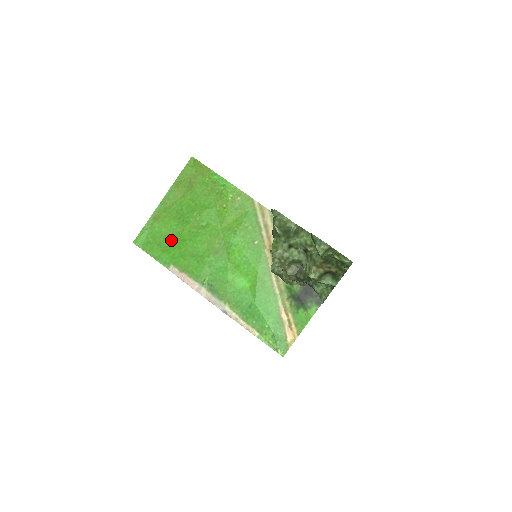
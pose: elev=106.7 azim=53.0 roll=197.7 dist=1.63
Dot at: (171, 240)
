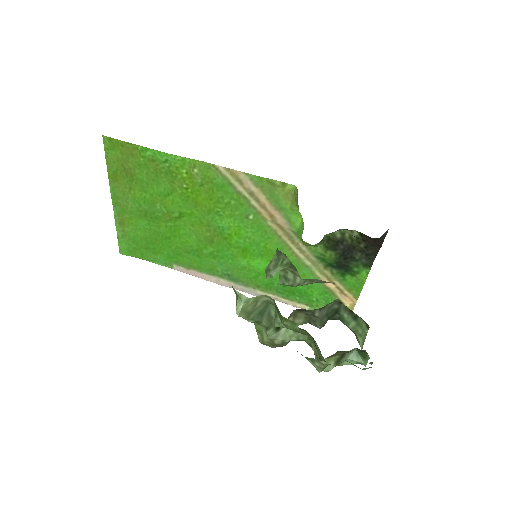
Dot at: (154, 241)
